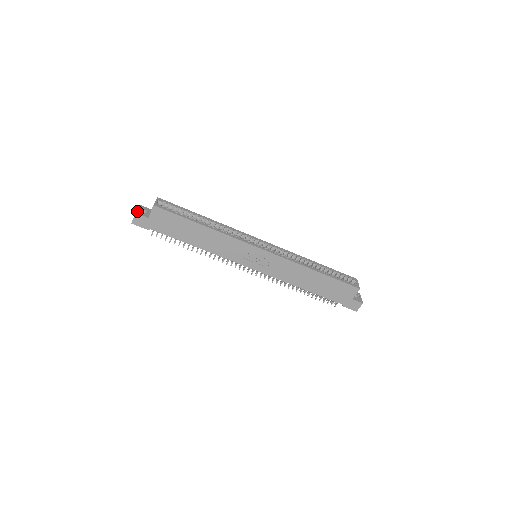
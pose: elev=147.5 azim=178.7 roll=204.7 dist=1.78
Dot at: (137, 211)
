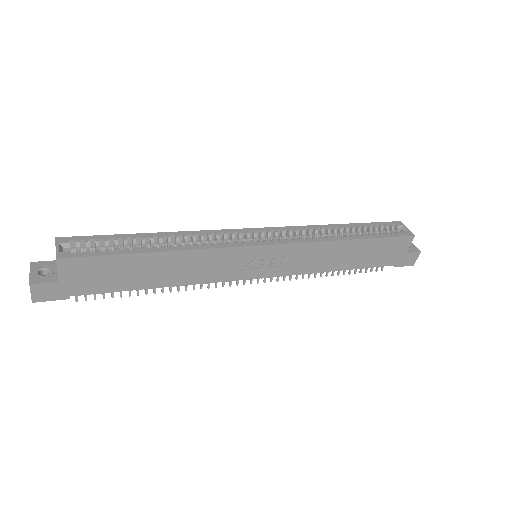
Dot at: (31, 279)
